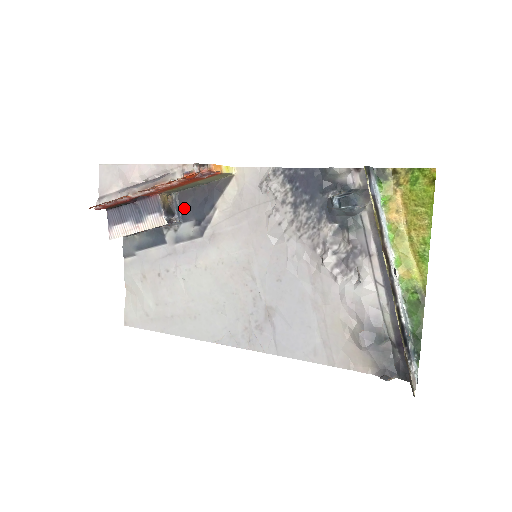
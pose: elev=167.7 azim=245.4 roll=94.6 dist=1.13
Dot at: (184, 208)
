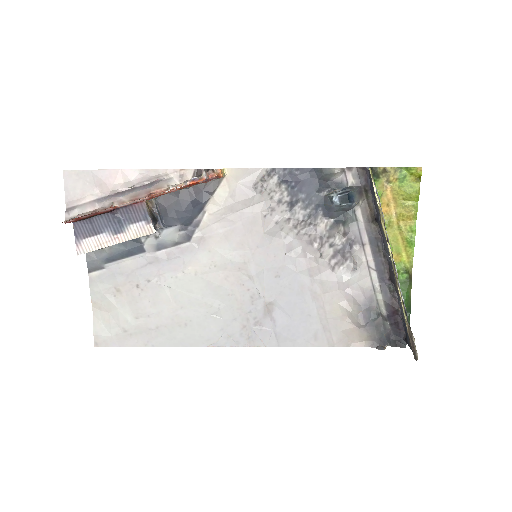
Dot at: (167, 213)
